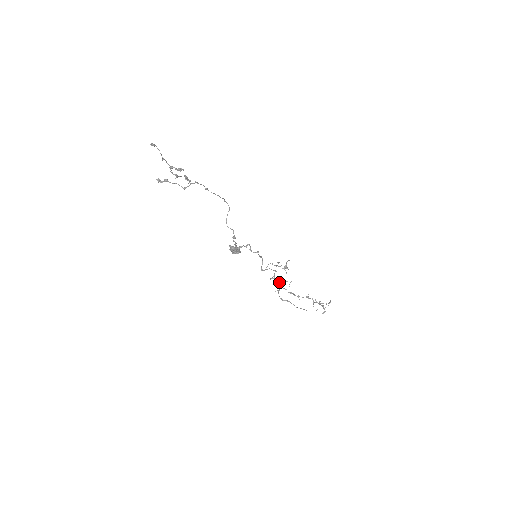
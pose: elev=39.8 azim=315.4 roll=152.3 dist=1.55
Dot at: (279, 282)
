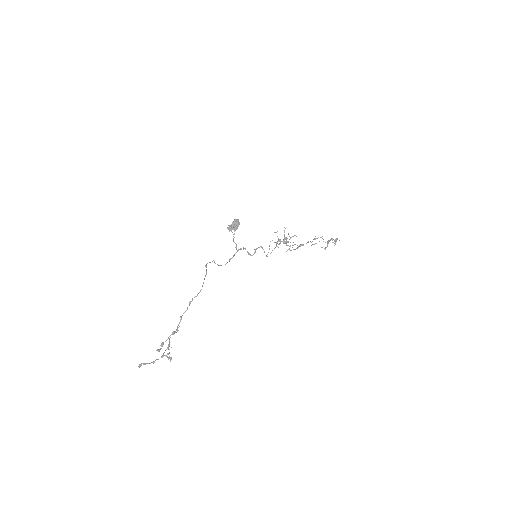
Dot at: (286, 243)
